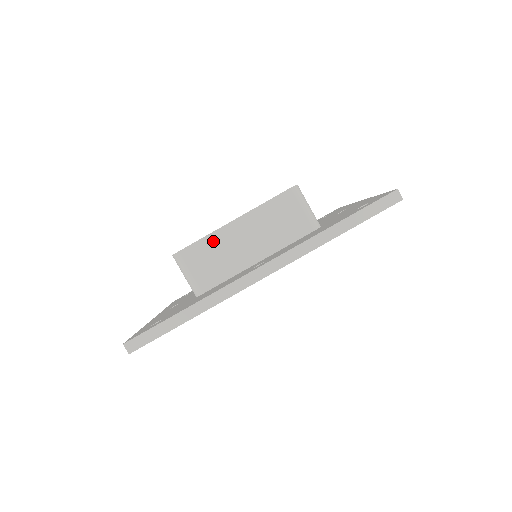
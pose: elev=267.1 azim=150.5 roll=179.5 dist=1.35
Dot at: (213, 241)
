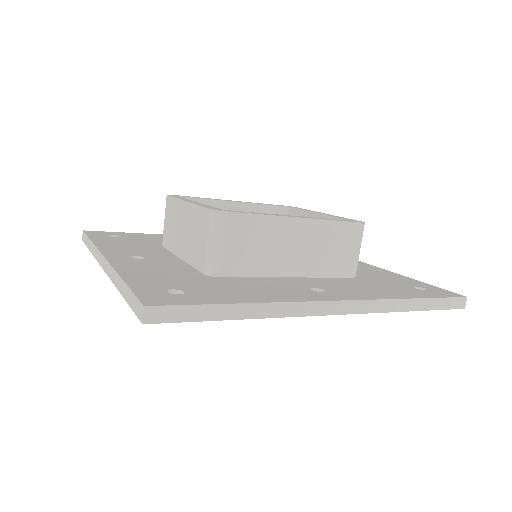
Dot at: (267, 225)
